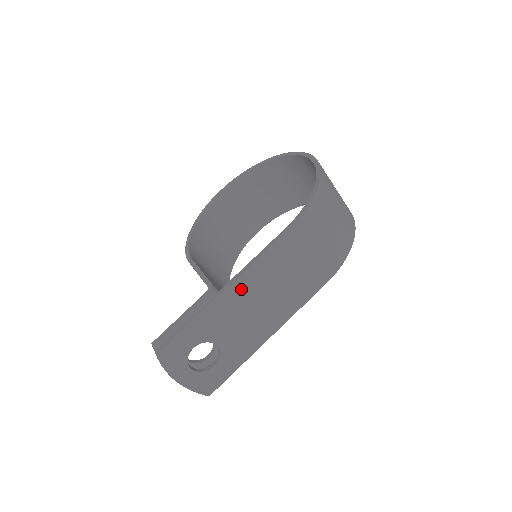
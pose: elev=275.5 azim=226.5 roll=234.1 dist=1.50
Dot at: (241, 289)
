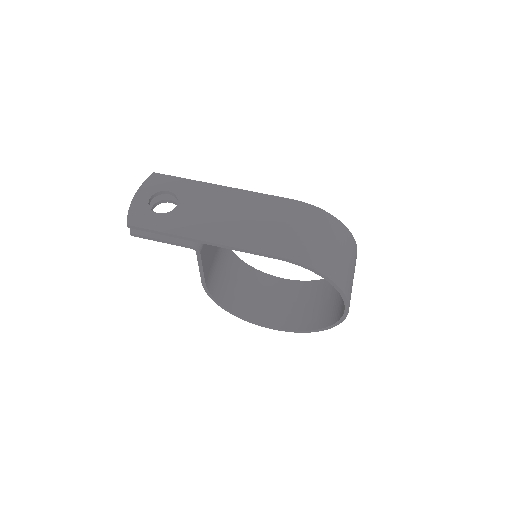
Dot at: (231, 196)
